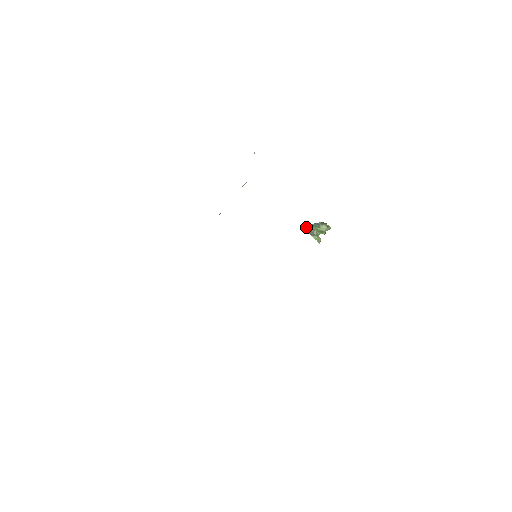
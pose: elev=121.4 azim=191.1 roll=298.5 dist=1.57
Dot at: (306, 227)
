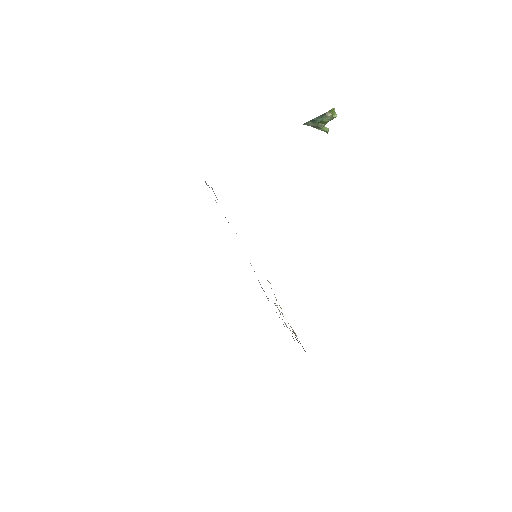
Dot at: (307, 123)
